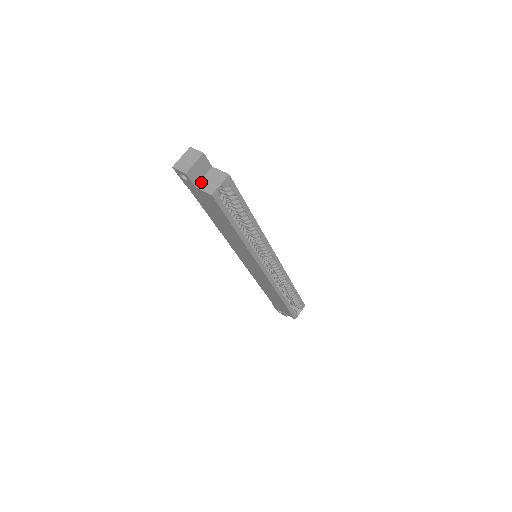
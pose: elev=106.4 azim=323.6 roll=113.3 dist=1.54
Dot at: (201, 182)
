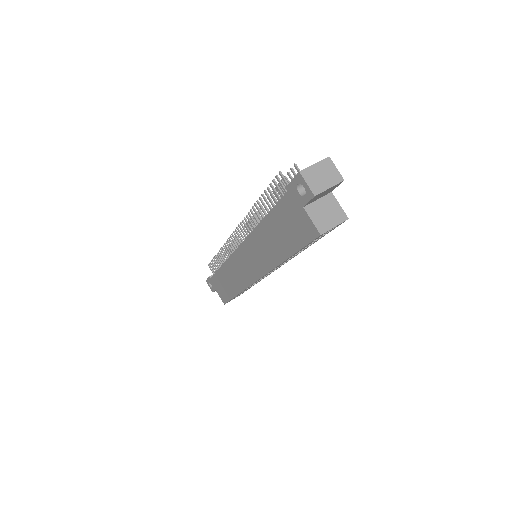
Dot at: (313, 205)
